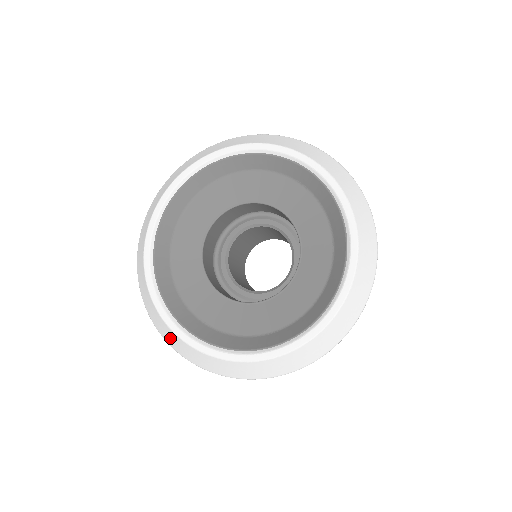
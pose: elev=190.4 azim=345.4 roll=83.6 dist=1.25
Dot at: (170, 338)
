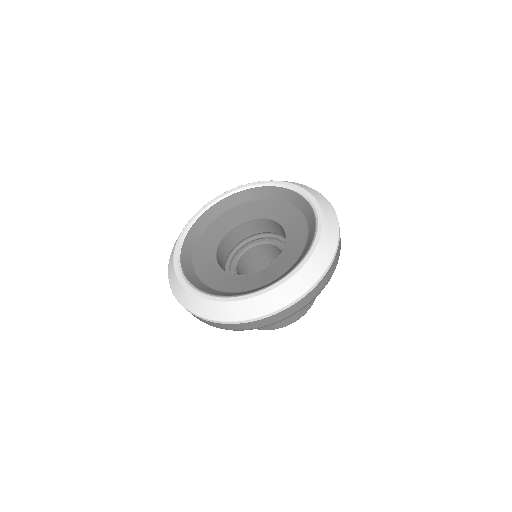
Dot at: (183, 297)
